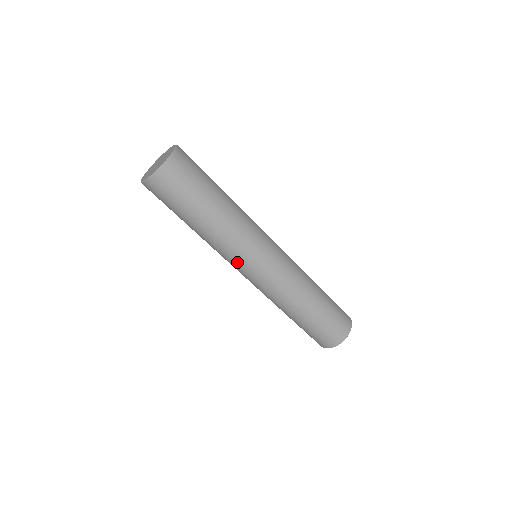
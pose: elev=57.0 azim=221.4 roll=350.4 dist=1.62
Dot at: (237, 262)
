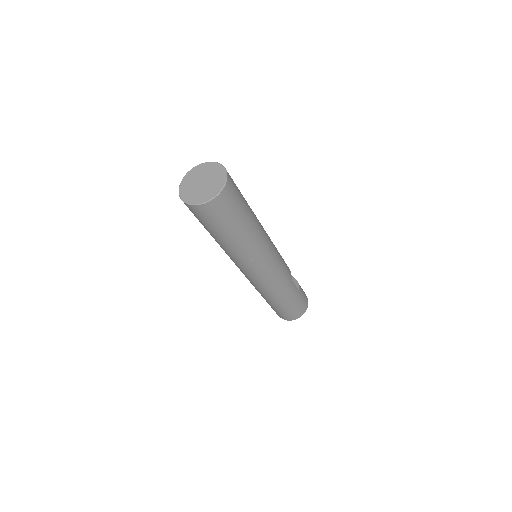
Dot at: occluded
